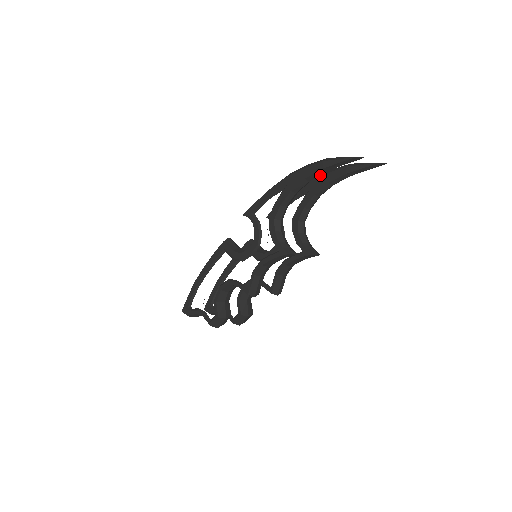
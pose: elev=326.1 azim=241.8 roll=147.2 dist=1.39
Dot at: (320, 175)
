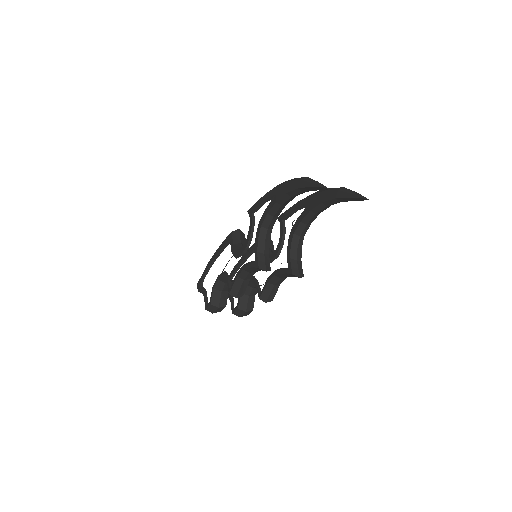
Dot at: (320, 190)
